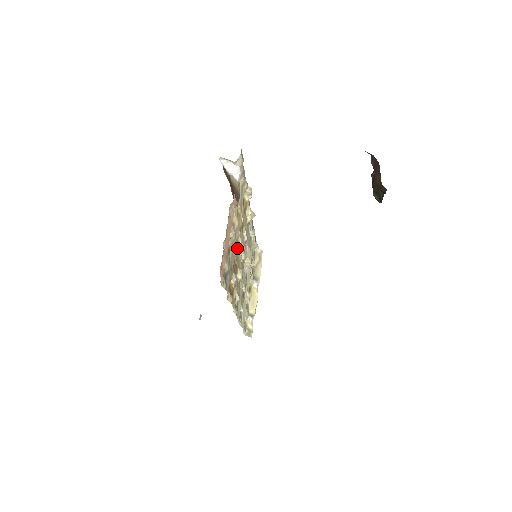
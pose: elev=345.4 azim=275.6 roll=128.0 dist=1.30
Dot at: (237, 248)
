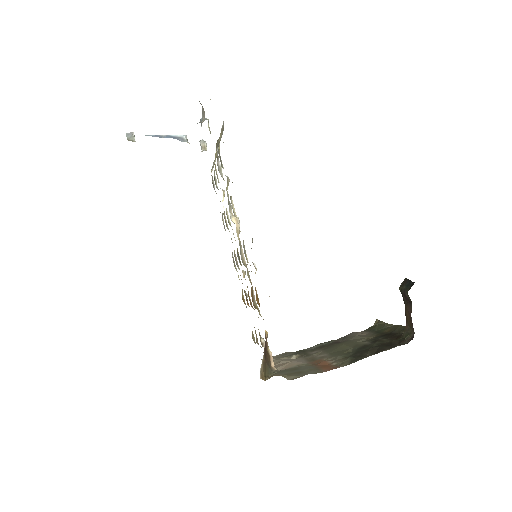
Dot at: (248, 293)
